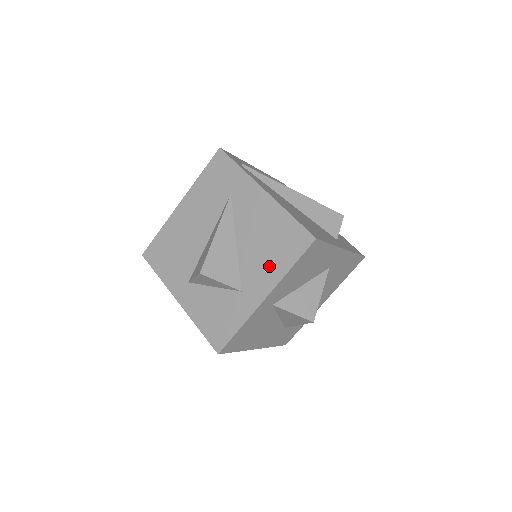
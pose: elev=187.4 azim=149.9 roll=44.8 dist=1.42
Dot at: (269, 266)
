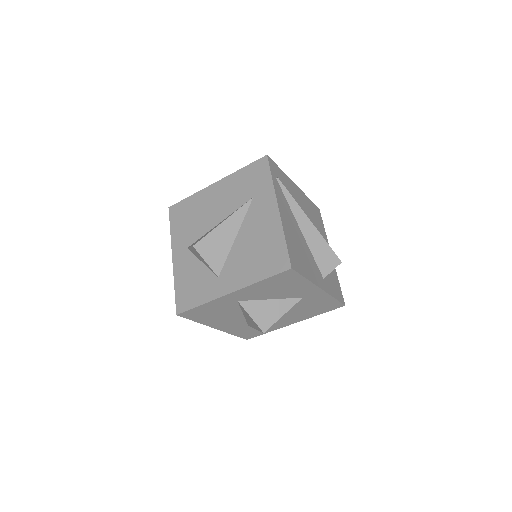
Dot at: (247, 269)
